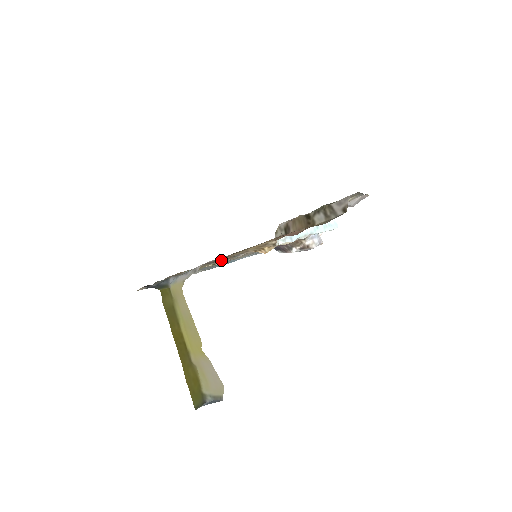
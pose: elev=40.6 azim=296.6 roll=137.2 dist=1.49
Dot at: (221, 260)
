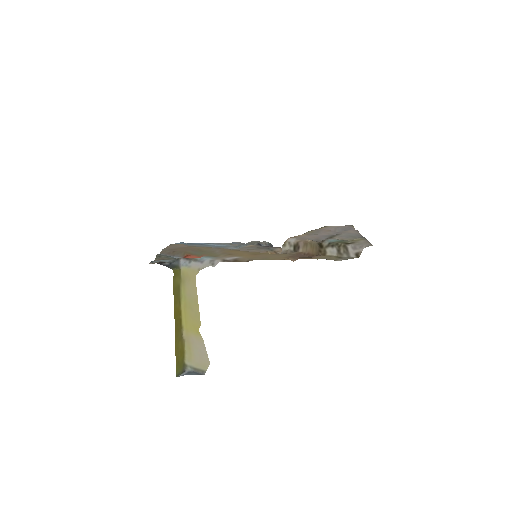
Dot at: (220, 248)
